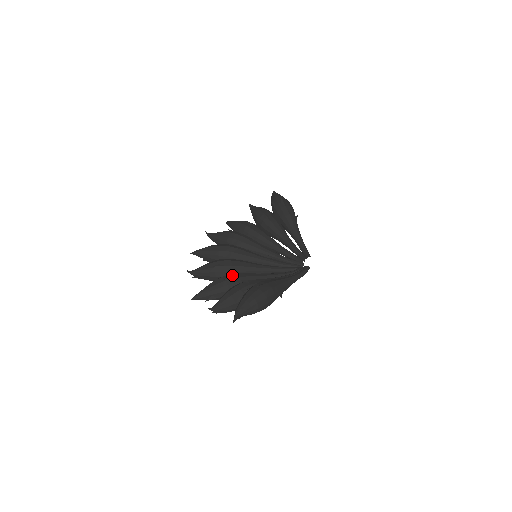
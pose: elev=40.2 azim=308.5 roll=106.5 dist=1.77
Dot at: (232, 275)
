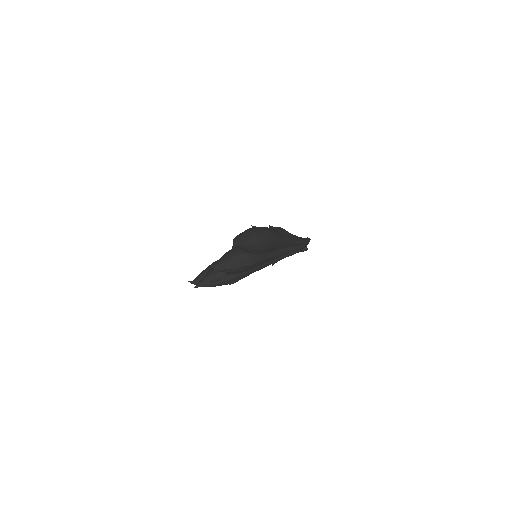
Dot at: occluded
